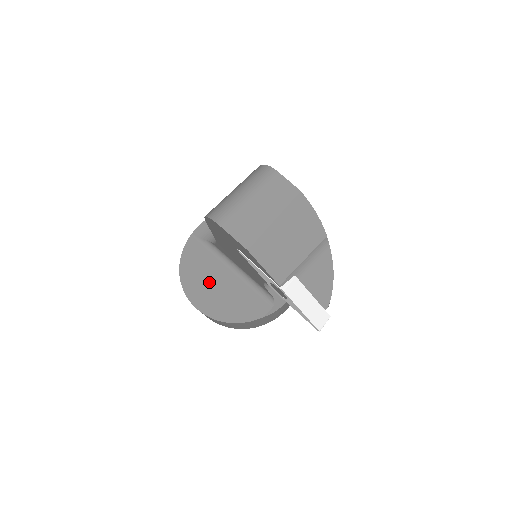
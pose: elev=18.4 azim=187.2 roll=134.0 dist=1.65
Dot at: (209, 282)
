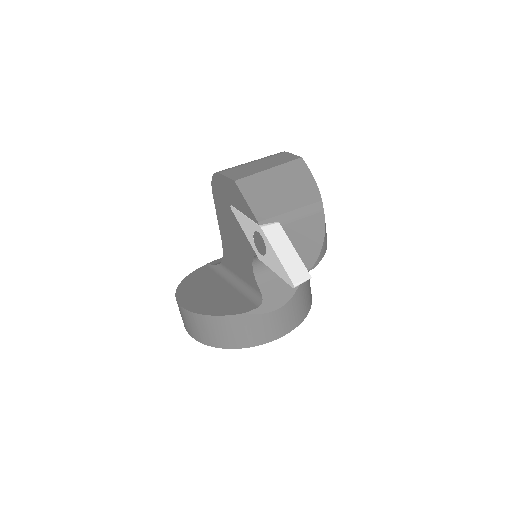
Dot at: (204, 289)
